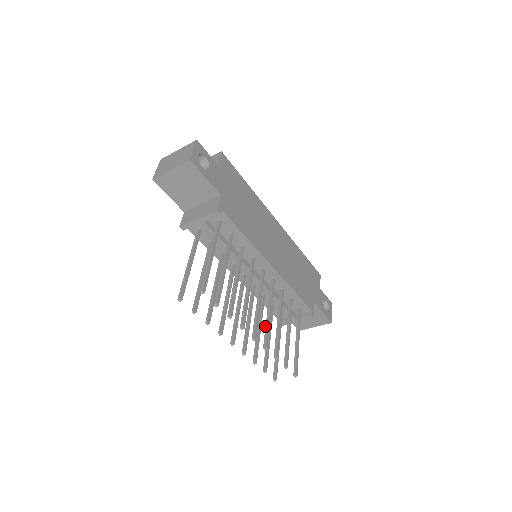
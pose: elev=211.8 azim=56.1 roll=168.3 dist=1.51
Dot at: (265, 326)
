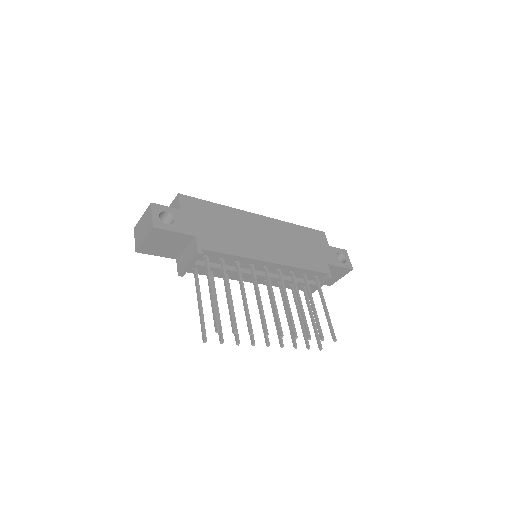
Dot at: occluded
